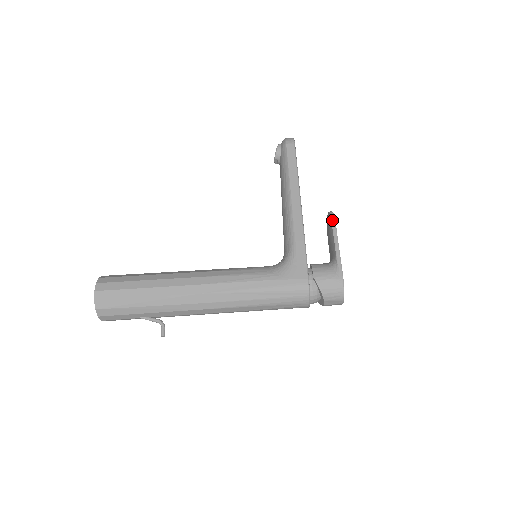
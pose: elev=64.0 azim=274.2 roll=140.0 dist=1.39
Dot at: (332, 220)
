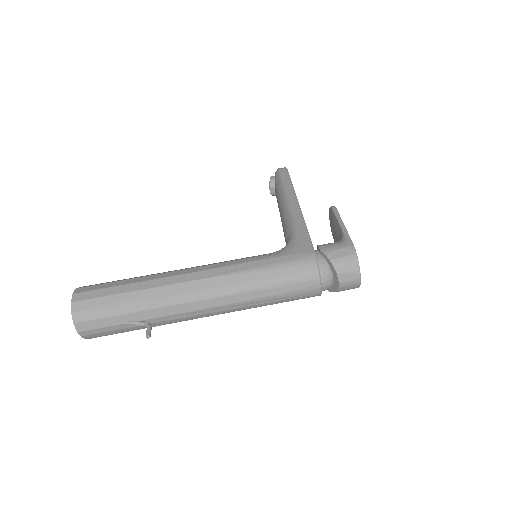
Dot at: (333, 208)
